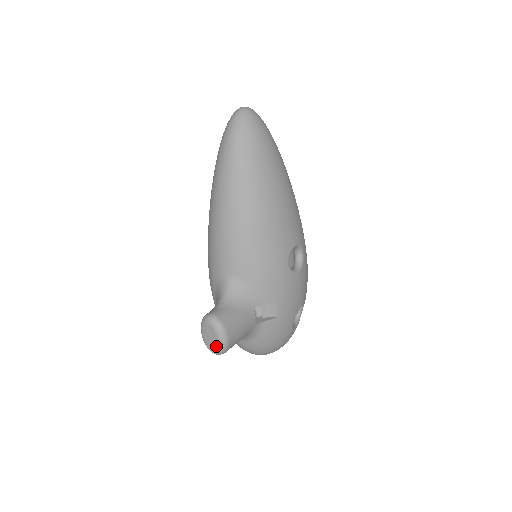
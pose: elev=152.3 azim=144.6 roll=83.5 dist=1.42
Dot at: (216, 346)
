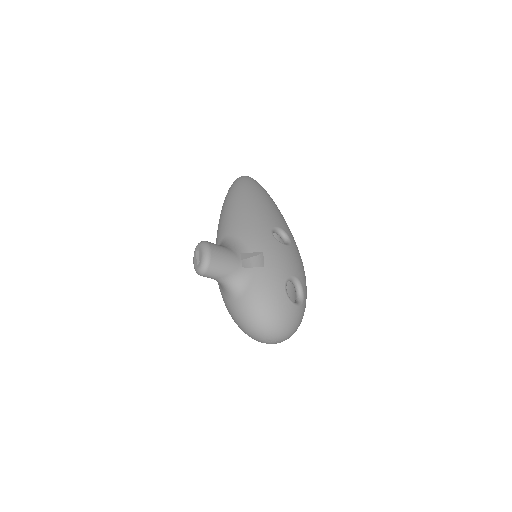
Dot at: (201, 259)
